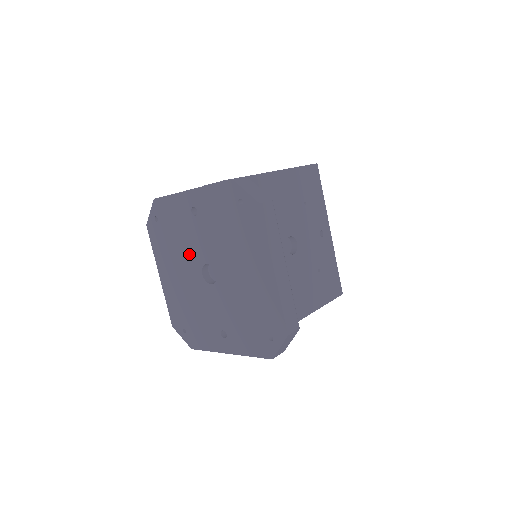
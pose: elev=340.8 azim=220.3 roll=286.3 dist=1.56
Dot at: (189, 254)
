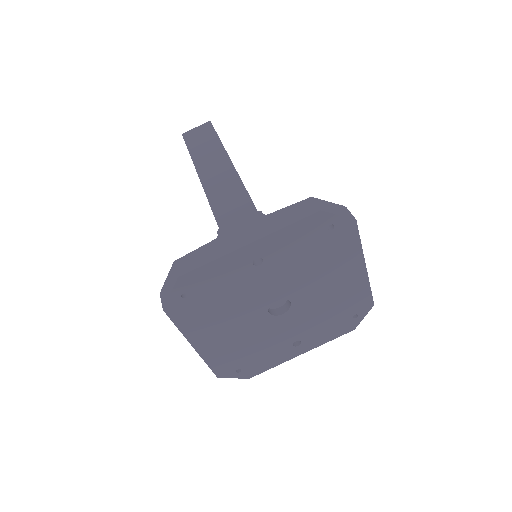
Dot at: (248, 304)
